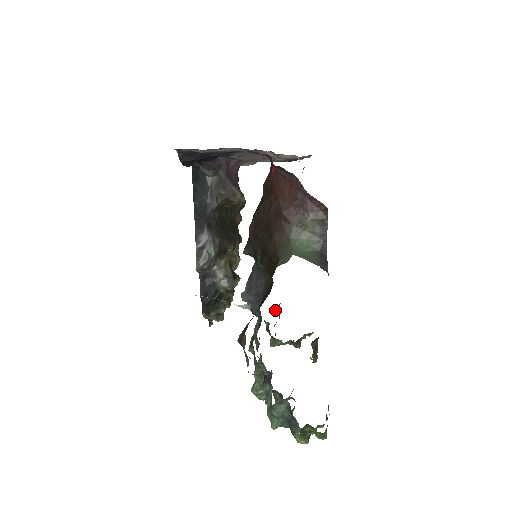
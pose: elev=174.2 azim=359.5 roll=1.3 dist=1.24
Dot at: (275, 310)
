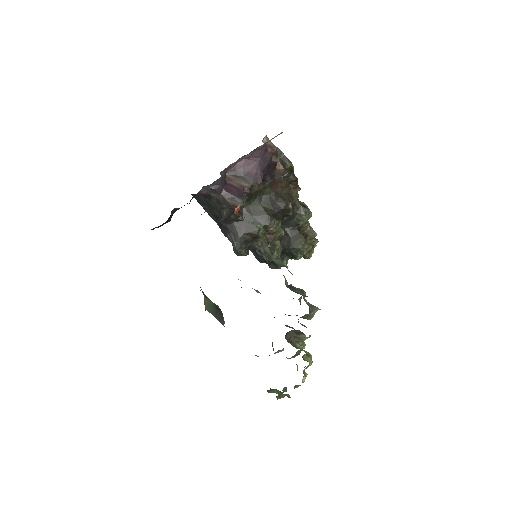
Dot at: occluded
